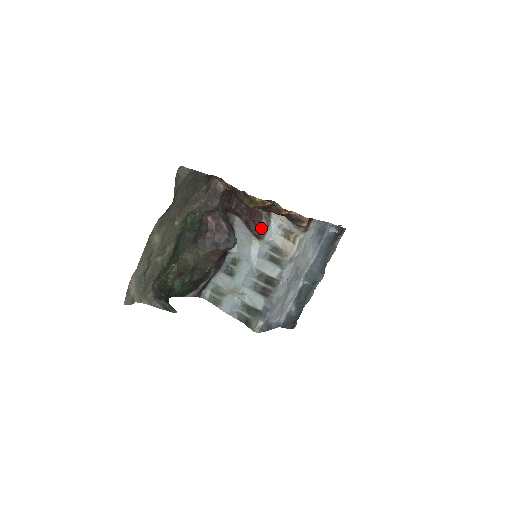
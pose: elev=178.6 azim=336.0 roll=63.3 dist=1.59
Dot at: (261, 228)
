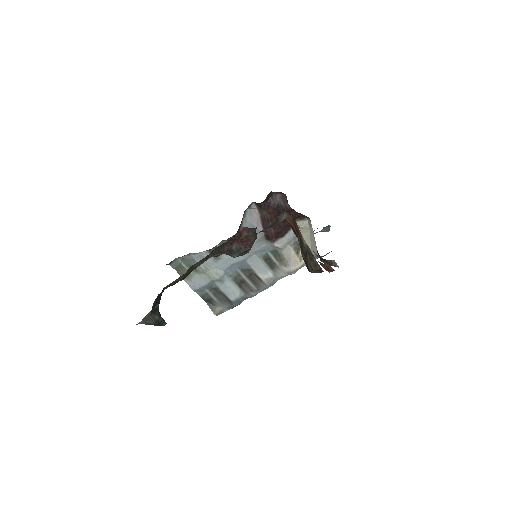
Dot at: (278, 233)
